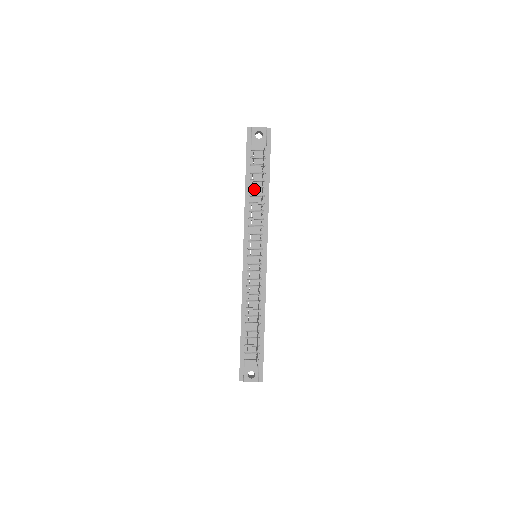
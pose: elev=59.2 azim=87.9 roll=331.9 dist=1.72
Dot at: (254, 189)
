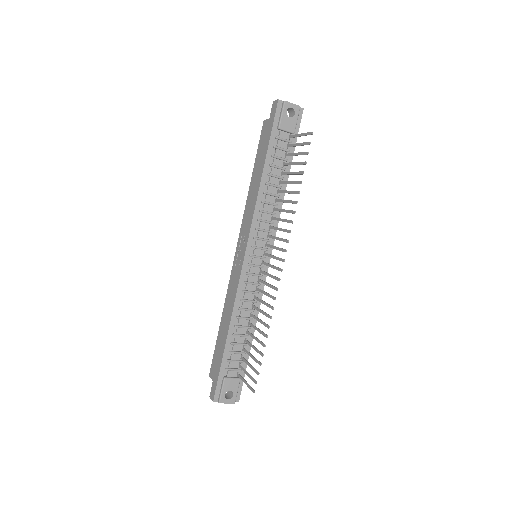
Dot at: (272, 177)
